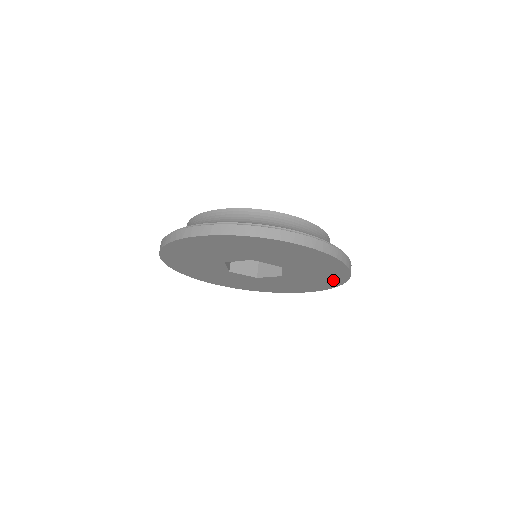
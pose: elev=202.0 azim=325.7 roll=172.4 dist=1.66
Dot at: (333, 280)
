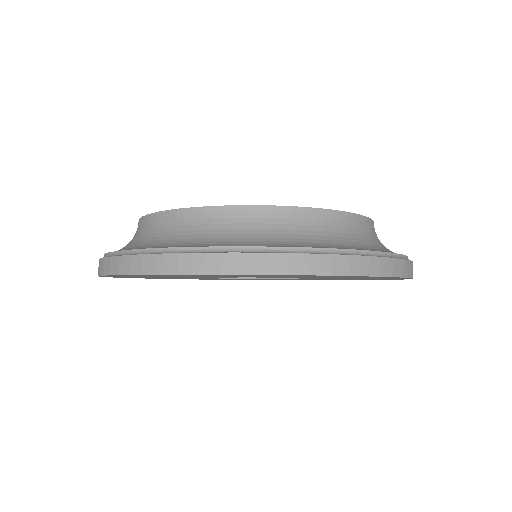
Dot at: occluded
